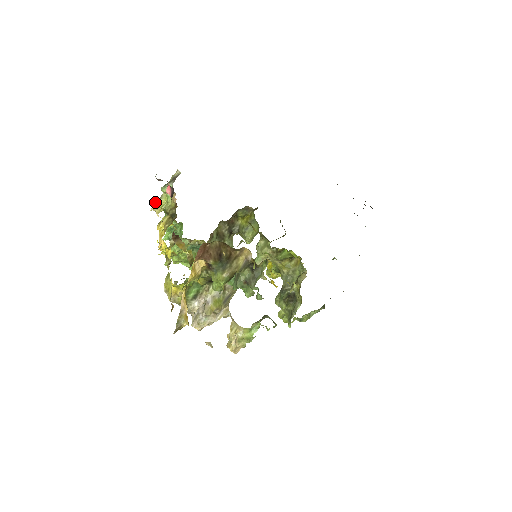
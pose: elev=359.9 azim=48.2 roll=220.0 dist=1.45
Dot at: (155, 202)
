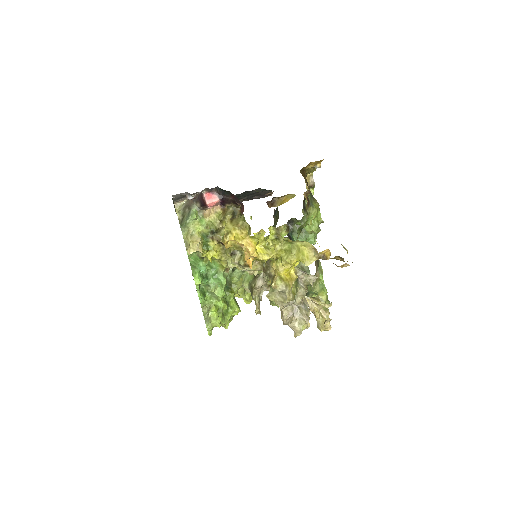
Dot at: (189, 243)
